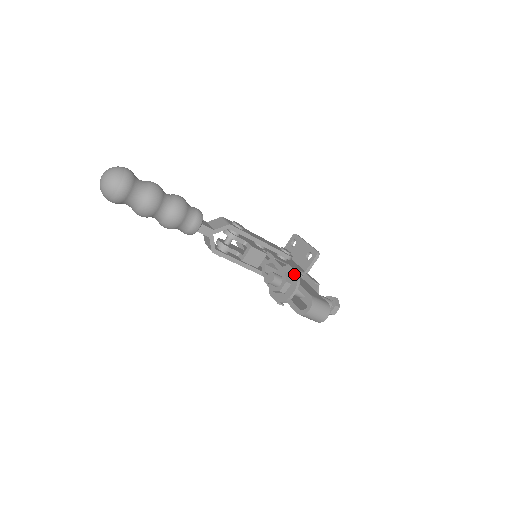
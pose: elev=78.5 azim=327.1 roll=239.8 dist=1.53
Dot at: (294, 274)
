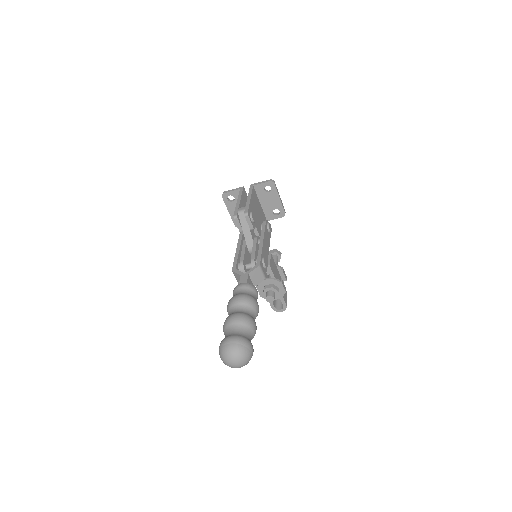
Dot at: (283, 291)
